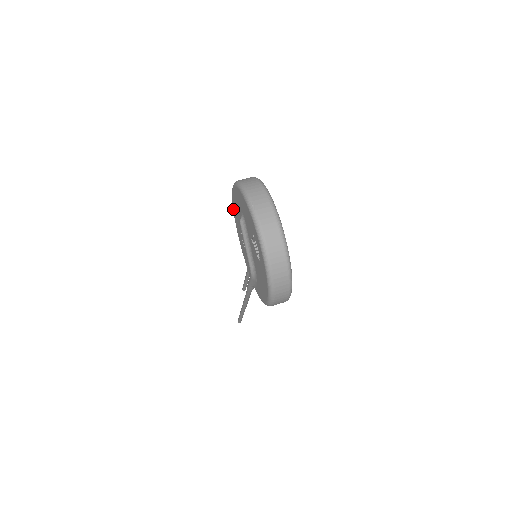
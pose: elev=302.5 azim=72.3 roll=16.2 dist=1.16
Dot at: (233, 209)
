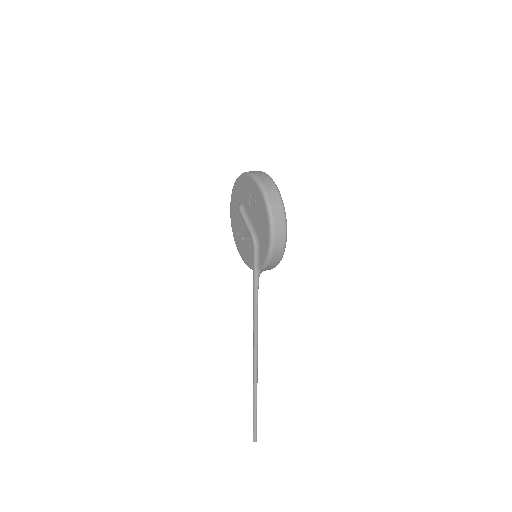
Dot at: (232, 231)
